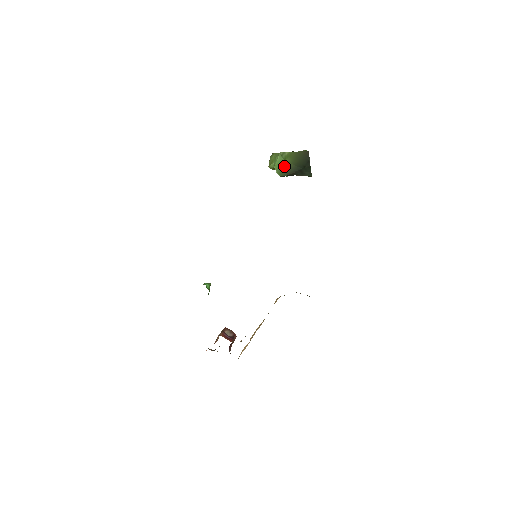
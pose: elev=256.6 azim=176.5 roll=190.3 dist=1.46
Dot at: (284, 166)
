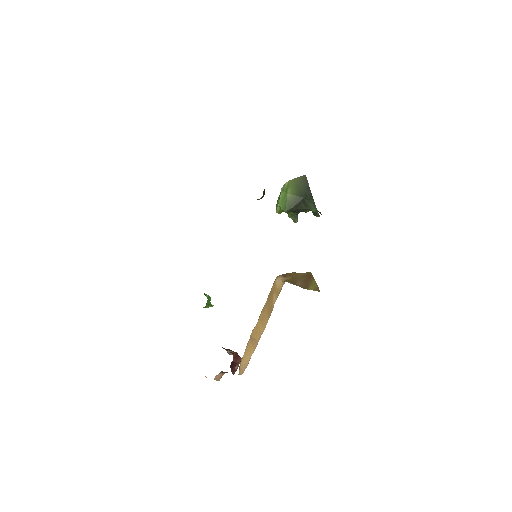
Dot at: (287, 199)
